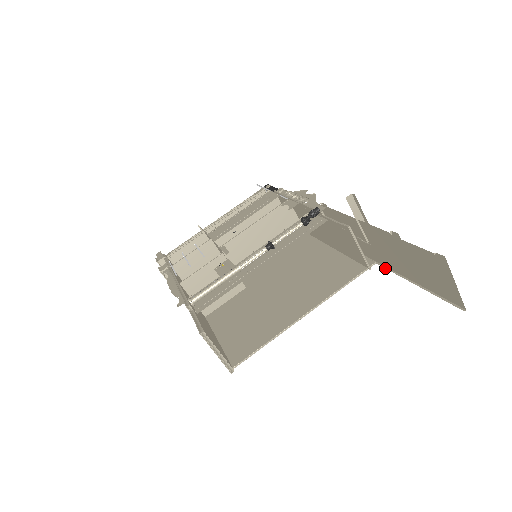
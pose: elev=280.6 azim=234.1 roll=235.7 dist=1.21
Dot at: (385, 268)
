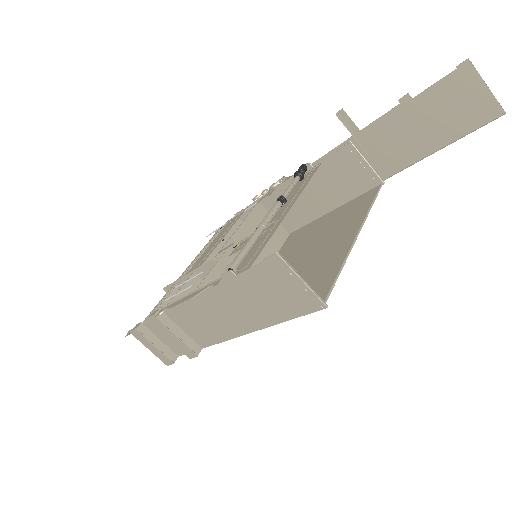
Dot at: occluded
